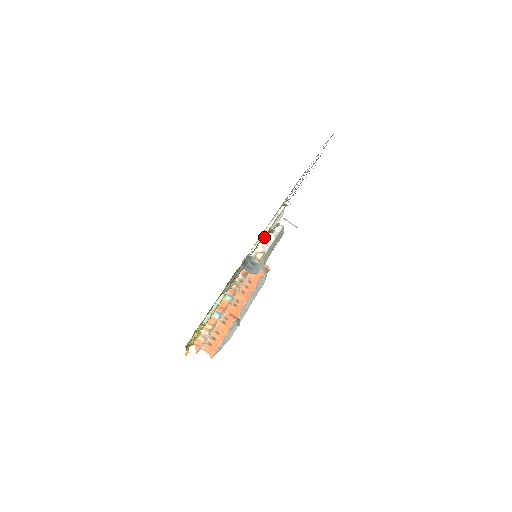
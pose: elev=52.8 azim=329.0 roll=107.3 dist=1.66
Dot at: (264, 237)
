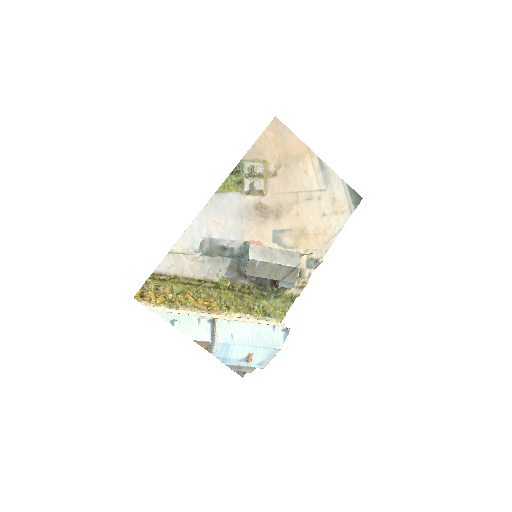
Dot at: (240, 176)
